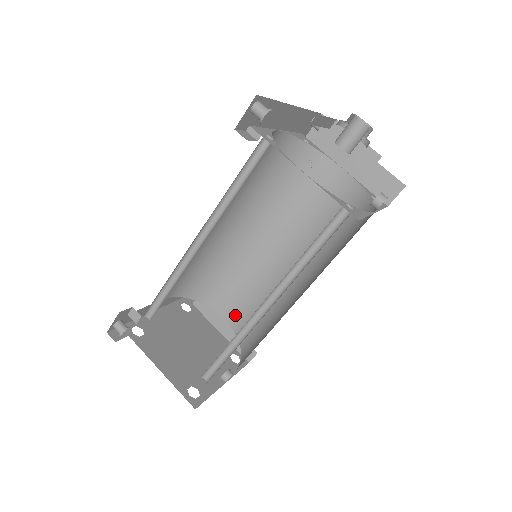
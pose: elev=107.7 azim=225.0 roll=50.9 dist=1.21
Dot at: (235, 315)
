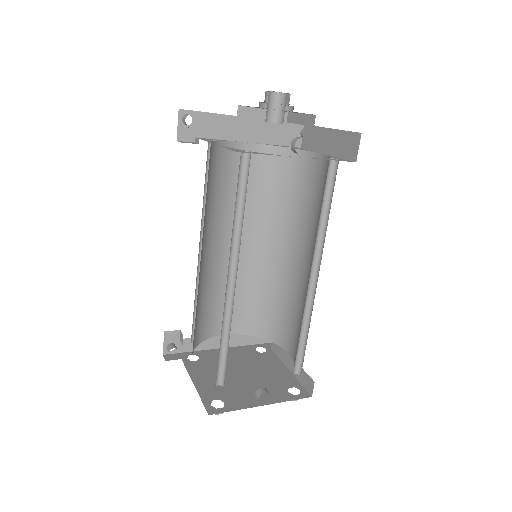
Dot at: (293, 345)
